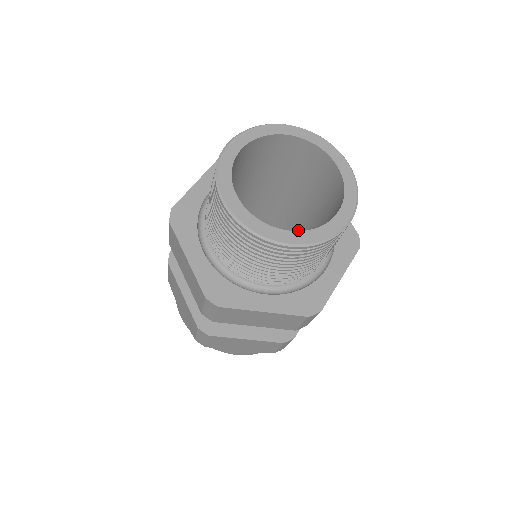
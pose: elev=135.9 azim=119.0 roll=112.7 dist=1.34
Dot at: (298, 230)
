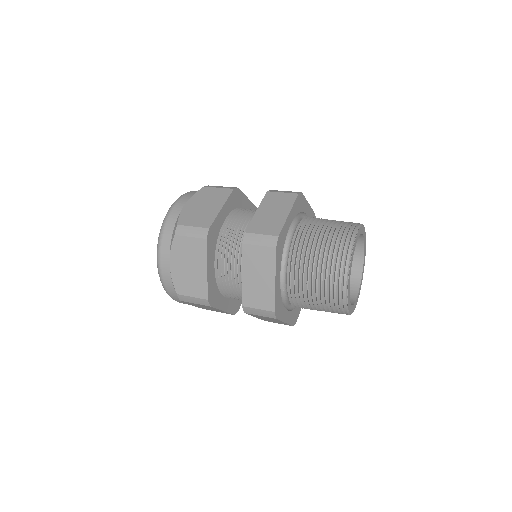
Dot at: occluded
